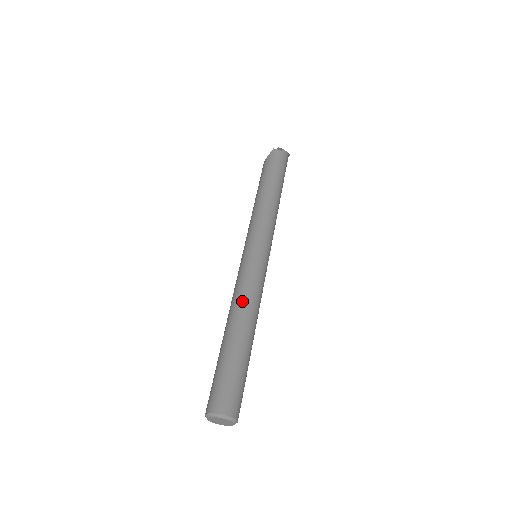
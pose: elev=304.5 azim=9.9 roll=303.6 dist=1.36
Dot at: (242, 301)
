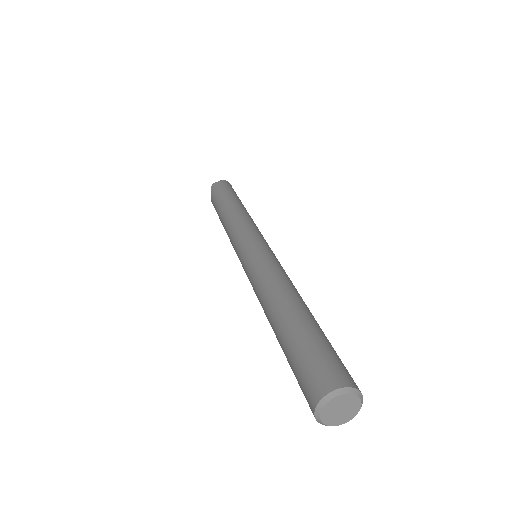
Dot at: (268, 285)
